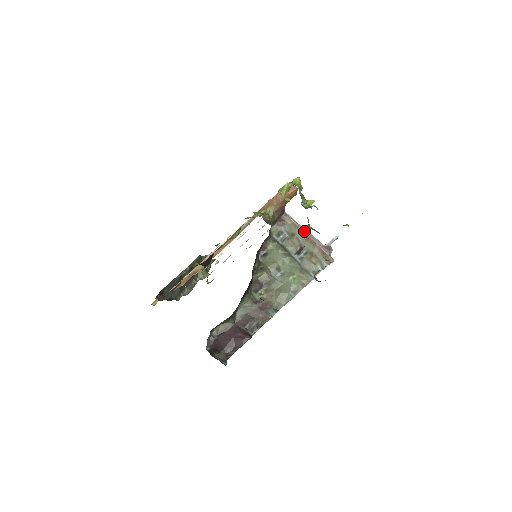
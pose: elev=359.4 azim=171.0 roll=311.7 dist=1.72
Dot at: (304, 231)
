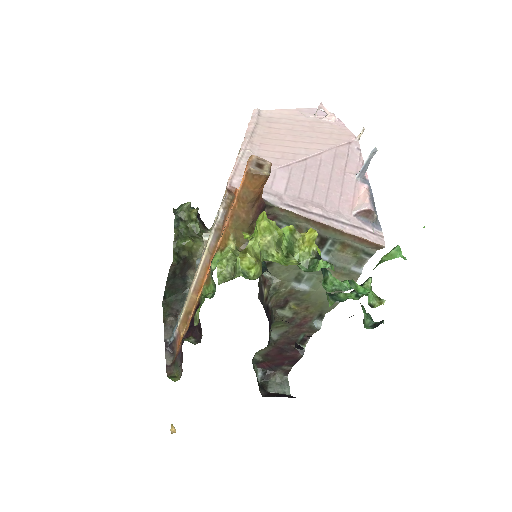
Dot at: (315, 215)
